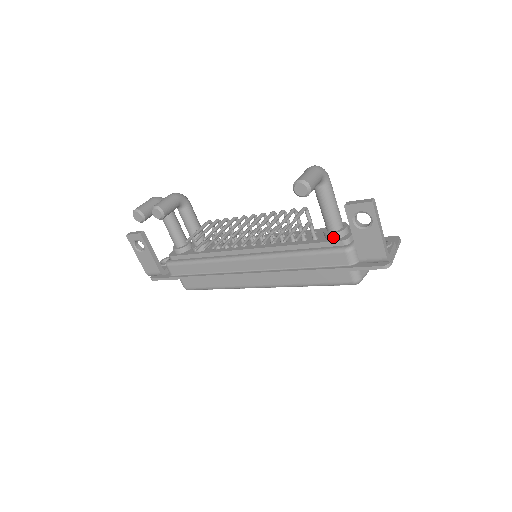
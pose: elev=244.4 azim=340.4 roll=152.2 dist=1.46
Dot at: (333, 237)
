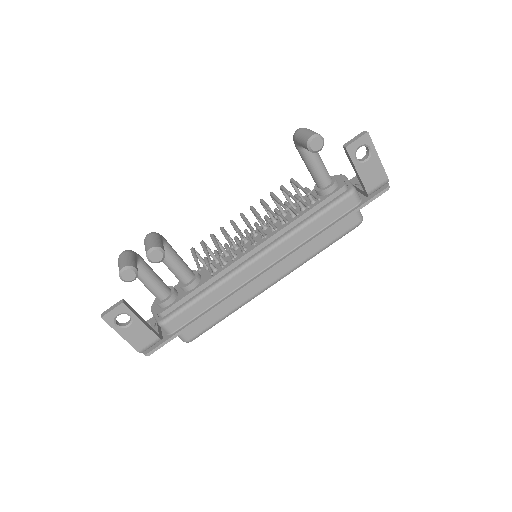
Dot at: (332, 189)
